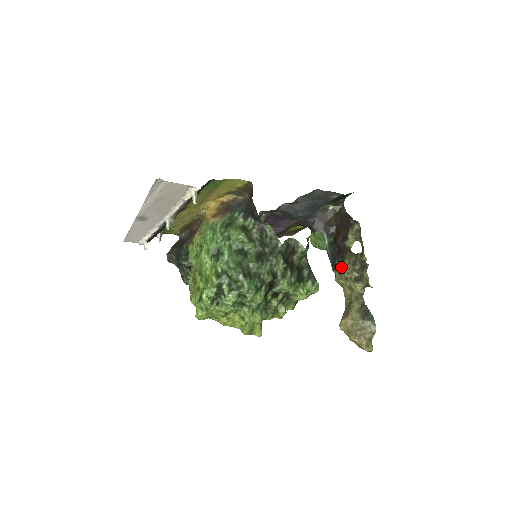
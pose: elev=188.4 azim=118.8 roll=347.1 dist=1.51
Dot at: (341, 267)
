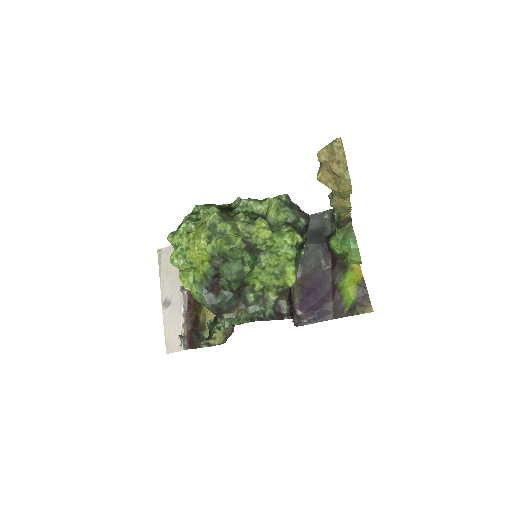
Dot at: occluded
